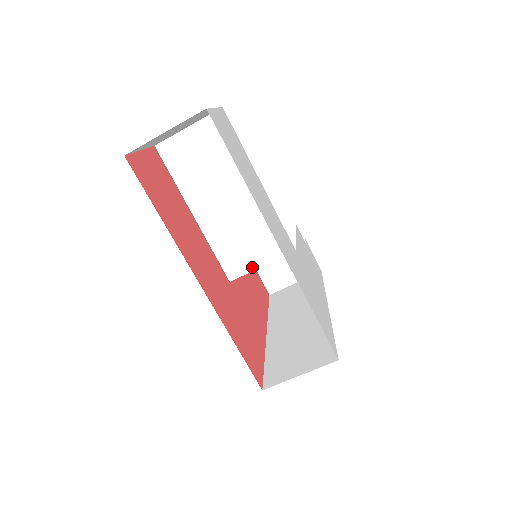
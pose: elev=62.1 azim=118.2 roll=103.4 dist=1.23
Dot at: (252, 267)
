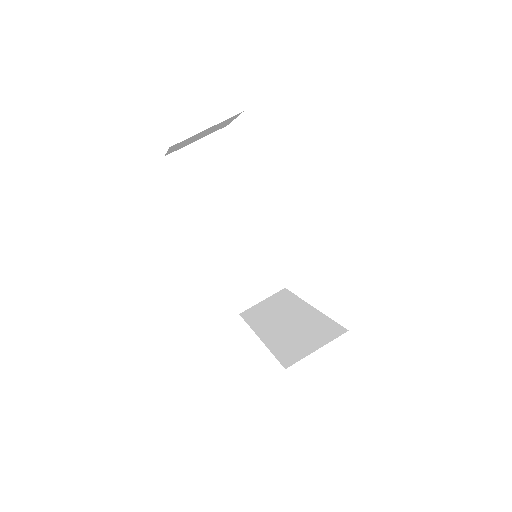
Dot at: (252, 267)
